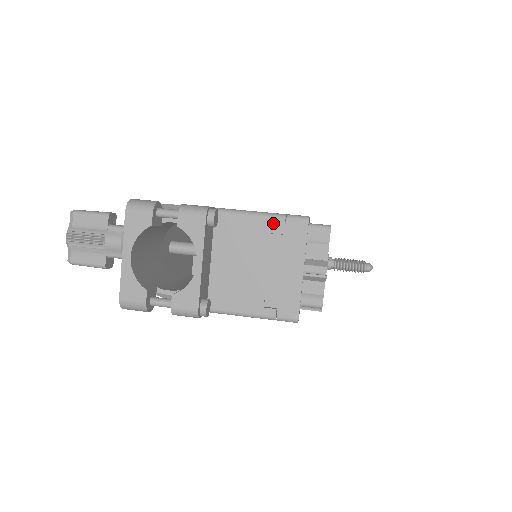
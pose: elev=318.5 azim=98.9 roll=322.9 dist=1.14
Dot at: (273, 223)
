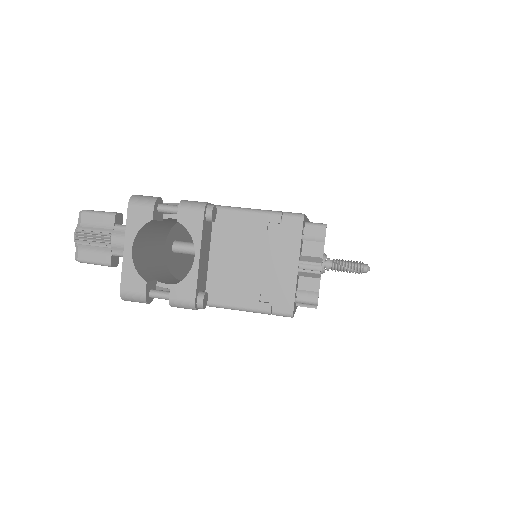
Dot at: (269, 220)
